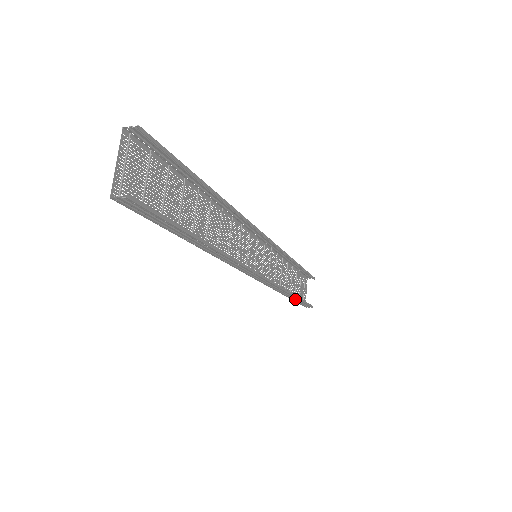
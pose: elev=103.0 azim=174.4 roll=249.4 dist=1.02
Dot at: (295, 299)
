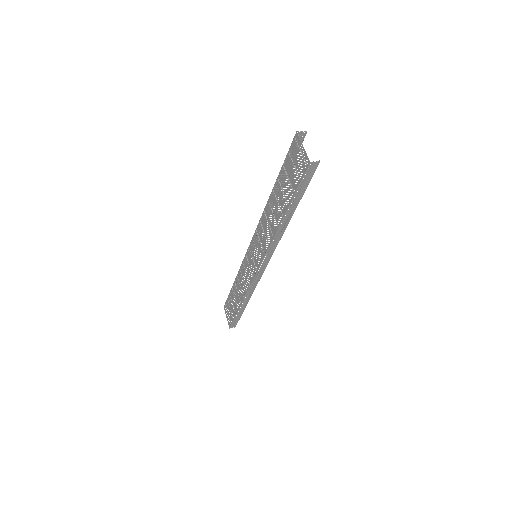
Dot at: (241, 310)
